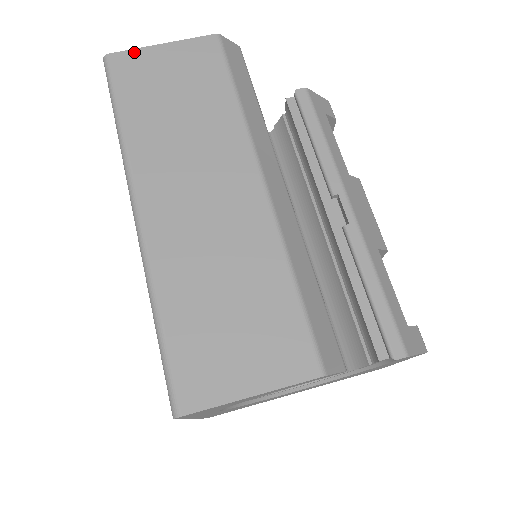
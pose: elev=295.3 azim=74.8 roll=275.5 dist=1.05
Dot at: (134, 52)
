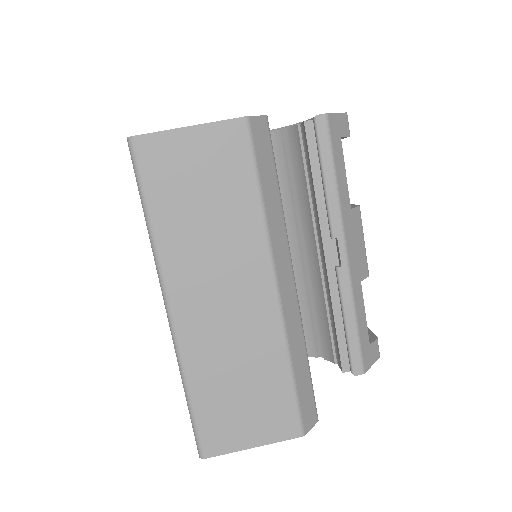
Dot at: (159, 136)
